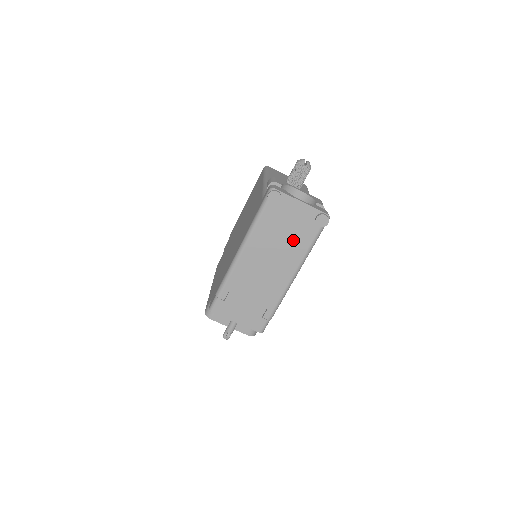
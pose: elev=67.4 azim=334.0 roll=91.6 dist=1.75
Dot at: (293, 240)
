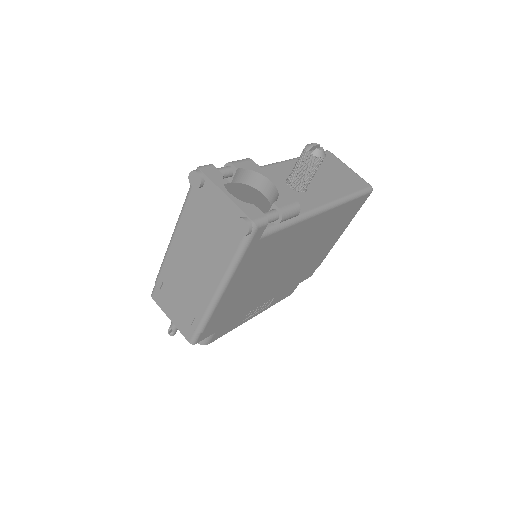
Dot at: (217, 243)
